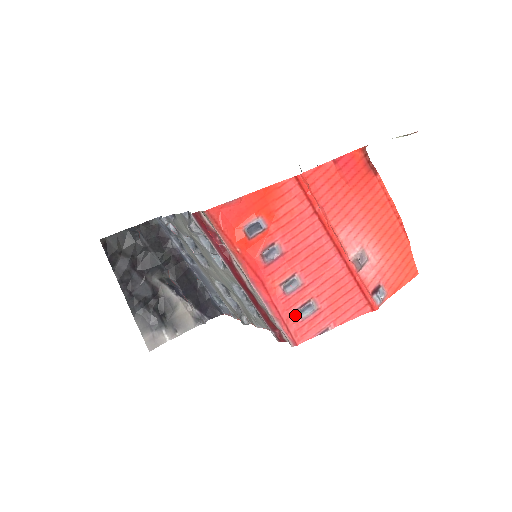
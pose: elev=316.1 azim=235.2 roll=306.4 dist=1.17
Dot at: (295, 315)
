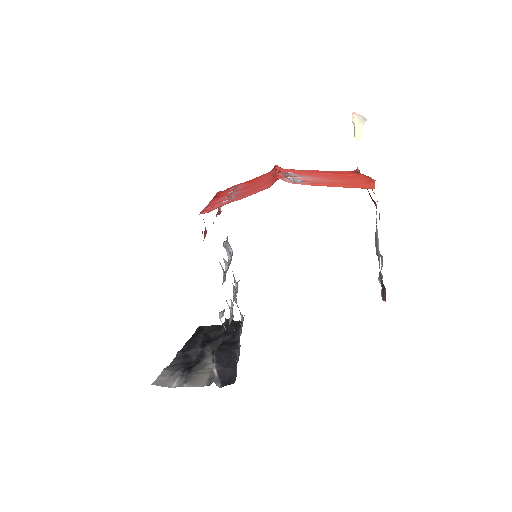
Dot at: occluded
